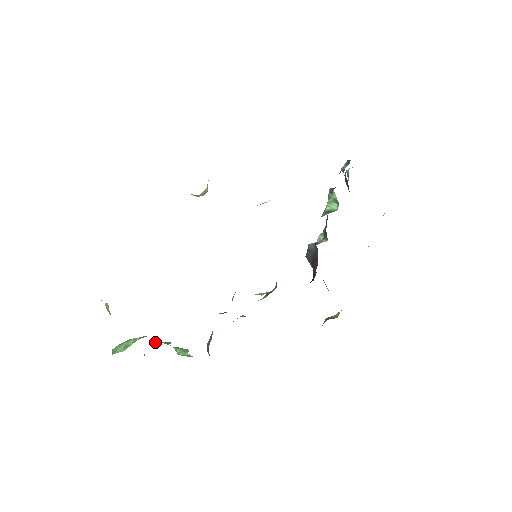
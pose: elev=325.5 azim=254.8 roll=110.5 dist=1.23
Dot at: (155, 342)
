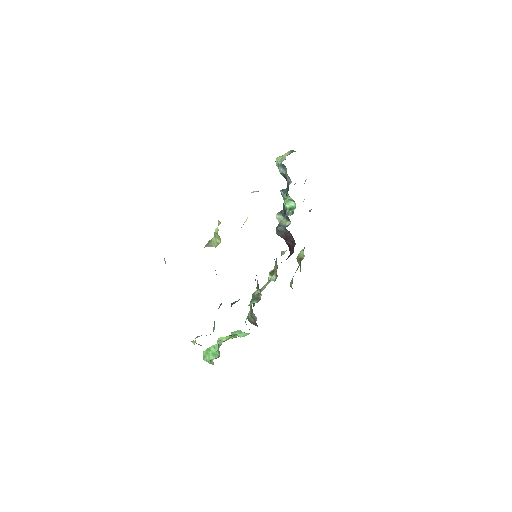
Dot at: (223, 340)
